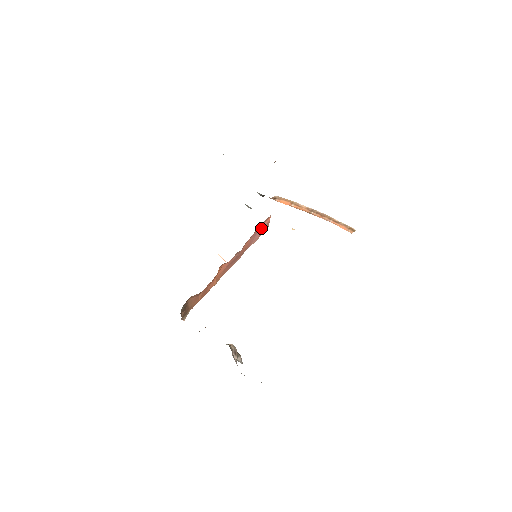
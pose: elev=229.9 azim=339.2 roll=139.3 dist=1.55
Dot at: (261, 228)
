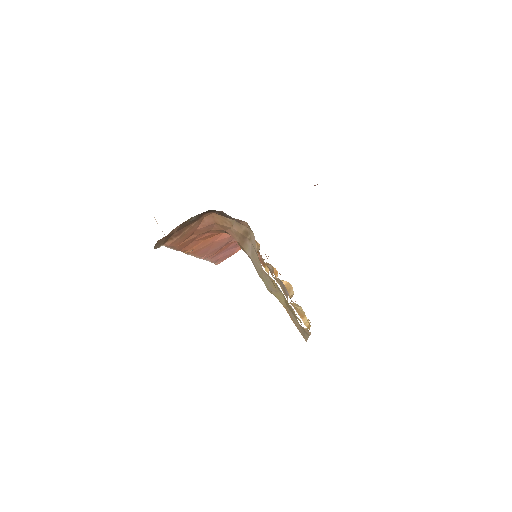
Dot at: (232, 250)
